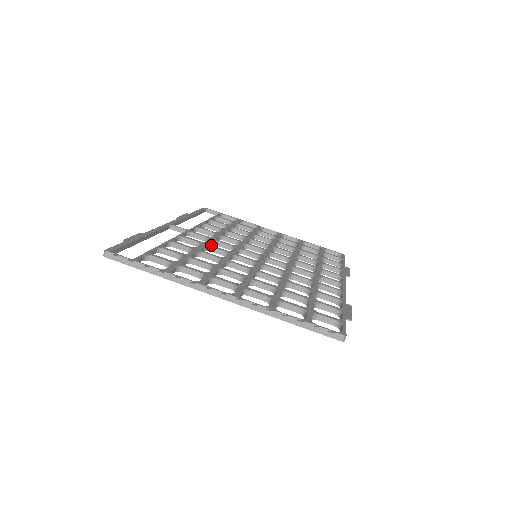
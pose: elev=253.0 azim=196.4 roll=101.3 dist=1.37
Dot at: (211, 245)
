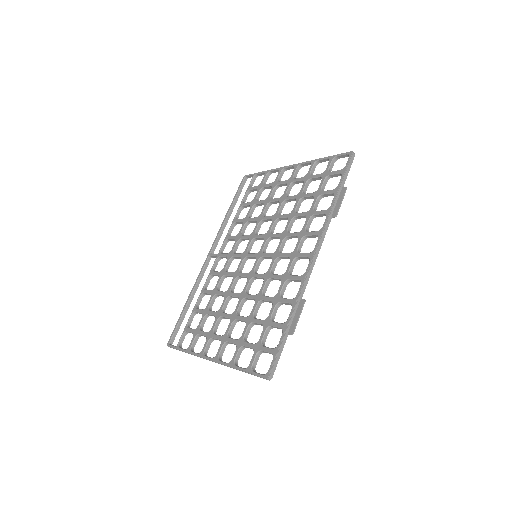
Dot at: (225, 272)
